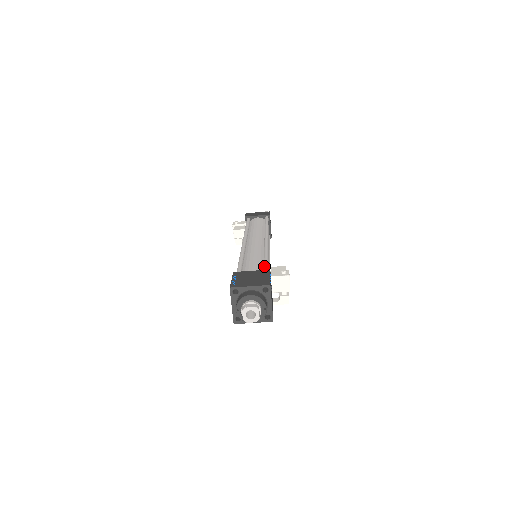
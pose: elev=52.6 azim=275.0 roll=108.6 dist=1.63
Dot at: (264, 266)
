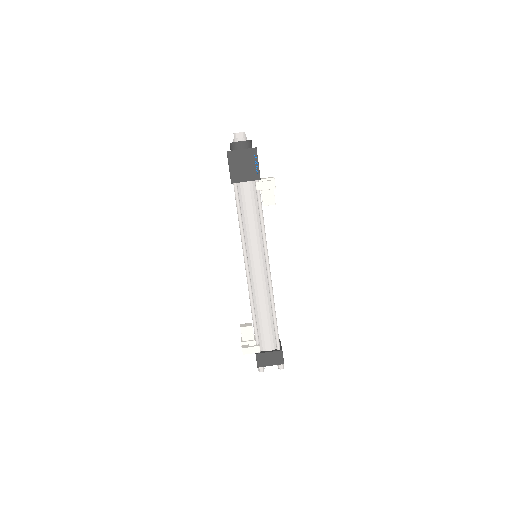
Dot at: occluded
